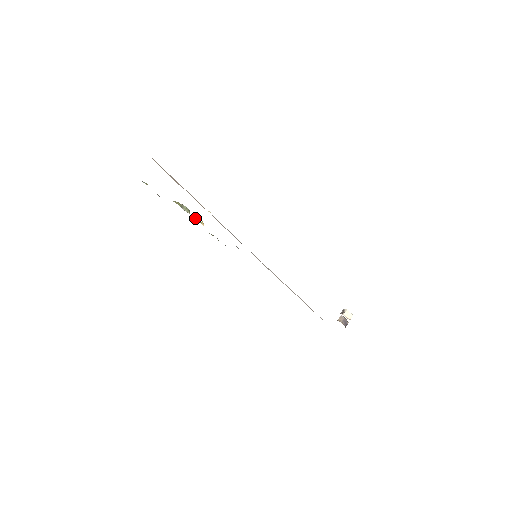
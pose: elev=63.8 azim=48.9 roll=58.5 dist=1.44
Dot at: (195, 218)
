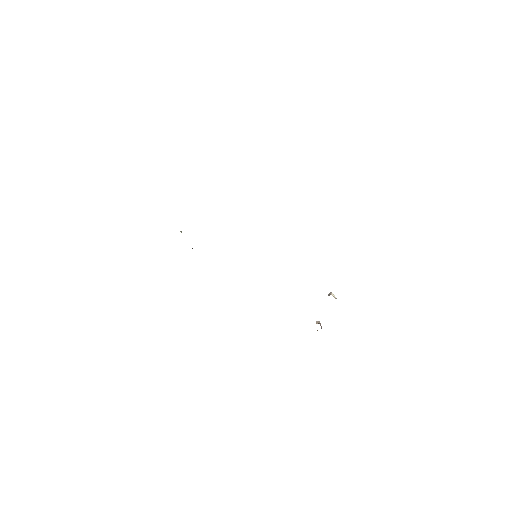
Dot at: occluded
